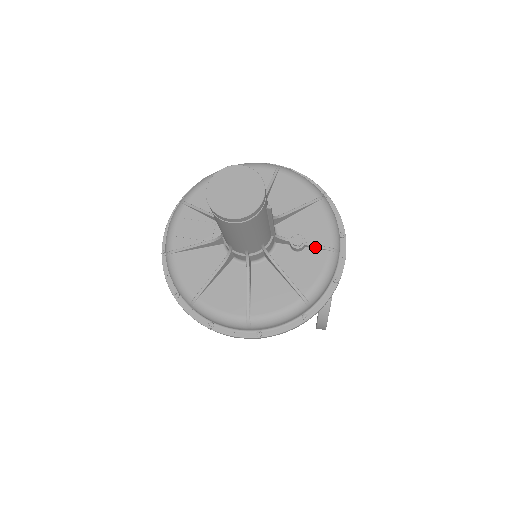
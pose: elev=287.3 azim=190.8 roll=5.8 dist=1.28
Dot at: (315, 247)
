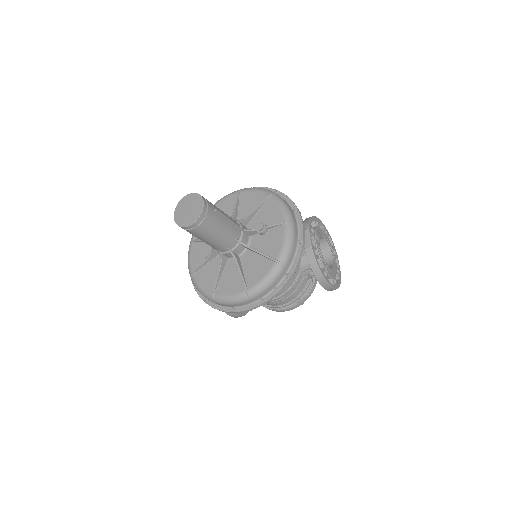
Dot at: (274, 226)
